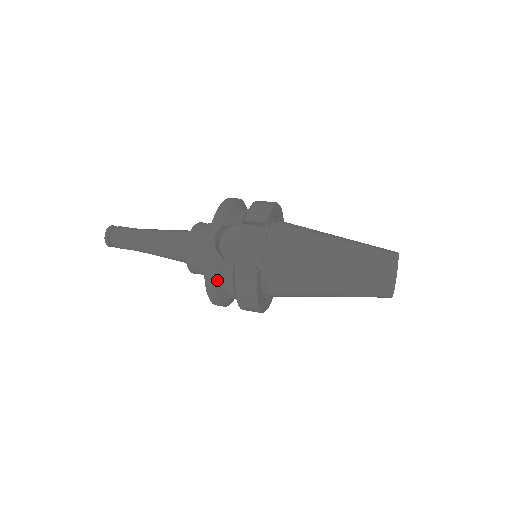
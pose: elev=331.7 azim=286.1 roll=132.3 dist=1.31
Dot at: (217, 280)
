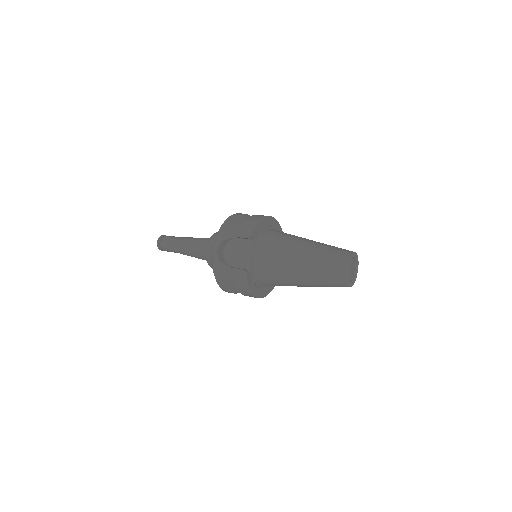
Dot at: (223, 279)
